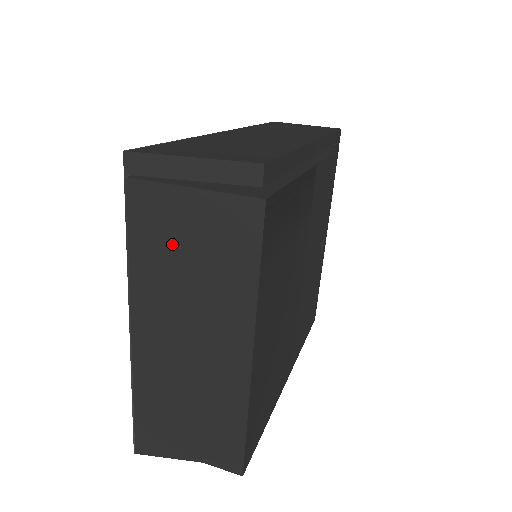
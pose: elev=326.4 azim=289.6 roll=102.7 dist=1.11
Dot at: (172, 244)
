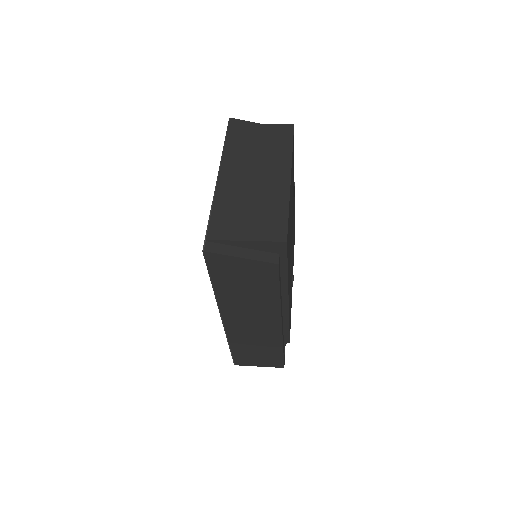
Dot at: (249, 142)
